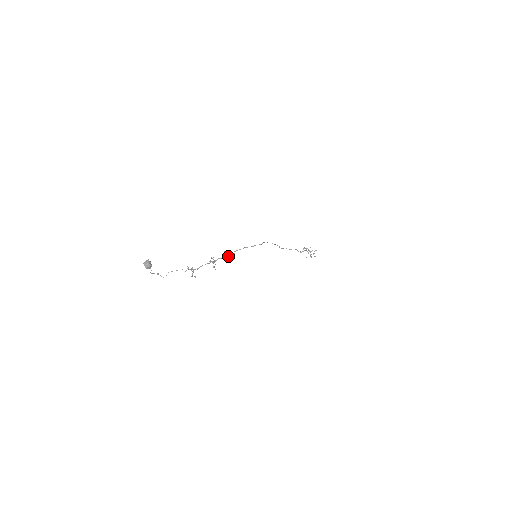
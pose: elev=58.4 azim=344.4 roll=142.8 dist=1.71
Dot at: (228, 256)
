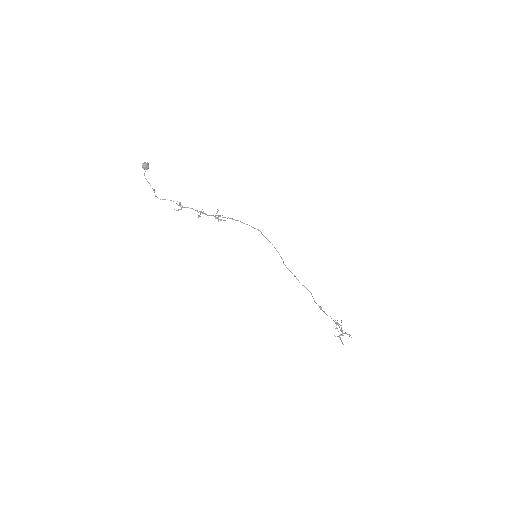
Dot at: (218, 217)
